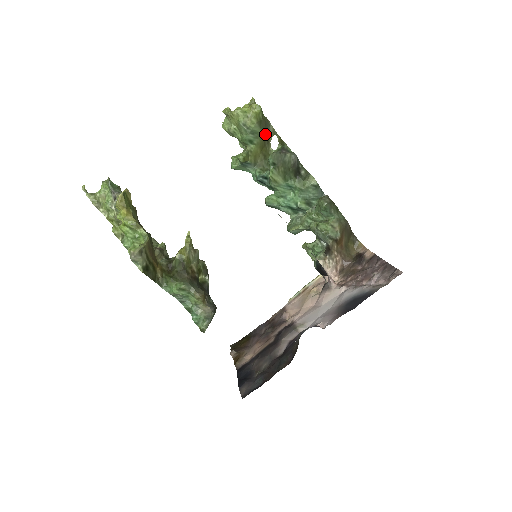
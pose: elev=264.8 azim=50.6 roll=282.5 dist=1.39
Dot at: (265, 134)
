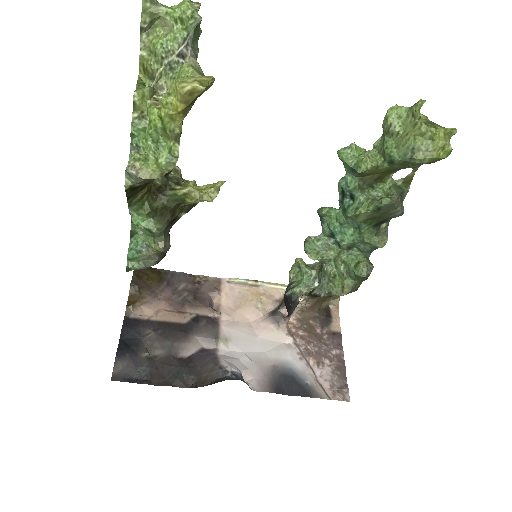
Dot at: (410, 165)
